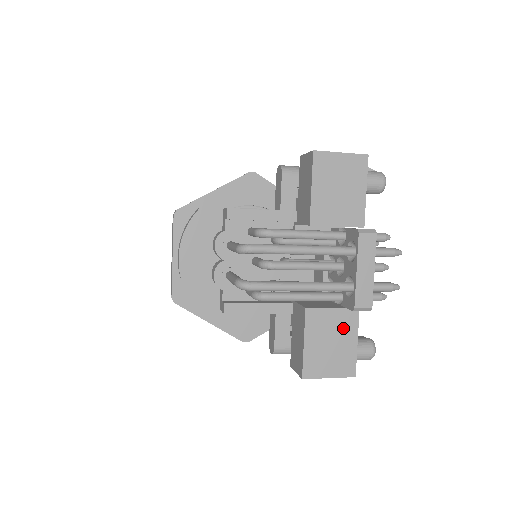
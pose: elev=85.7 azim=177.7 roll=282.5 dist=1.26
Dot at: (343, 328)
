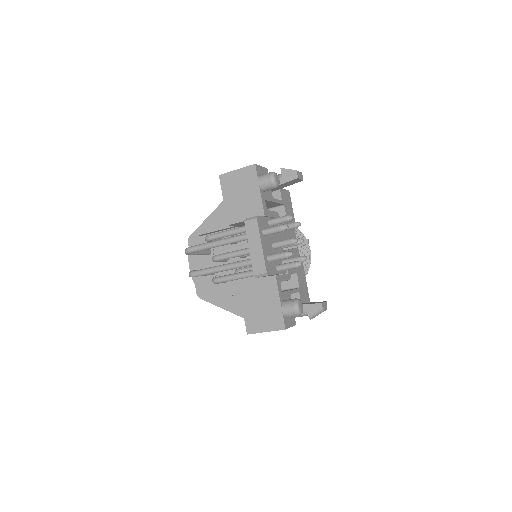
Dot at: (267, 293)
